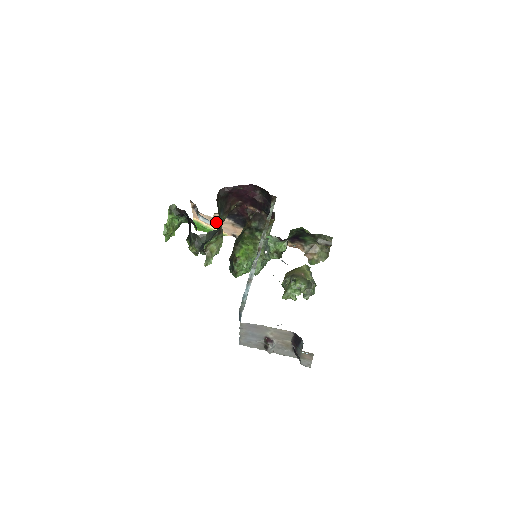
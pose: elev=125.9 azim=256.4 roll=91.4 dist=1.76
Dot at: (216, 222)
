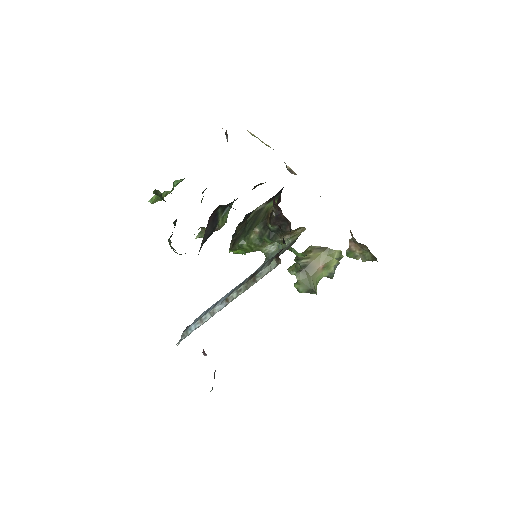
Dot at: occluded
